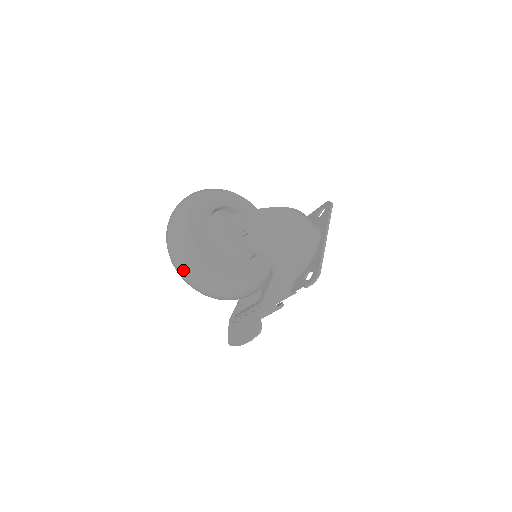
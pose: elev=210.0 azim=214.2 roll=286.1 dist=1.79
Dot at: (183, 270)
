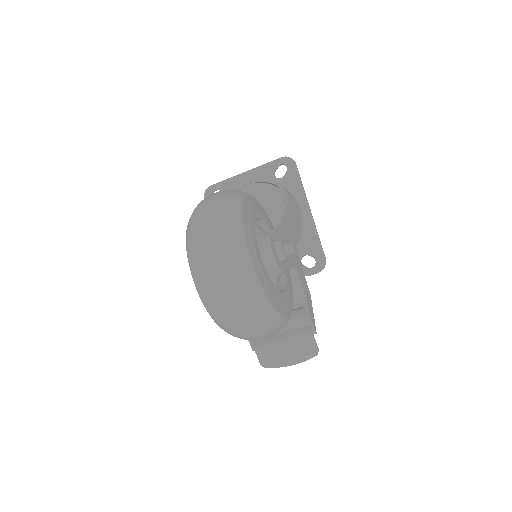
Dot at: (250, 333)
